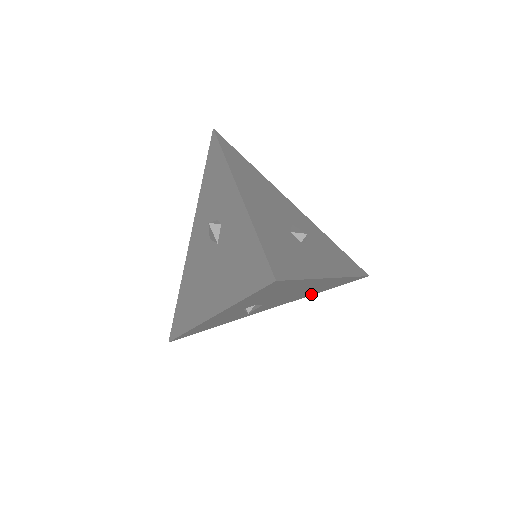
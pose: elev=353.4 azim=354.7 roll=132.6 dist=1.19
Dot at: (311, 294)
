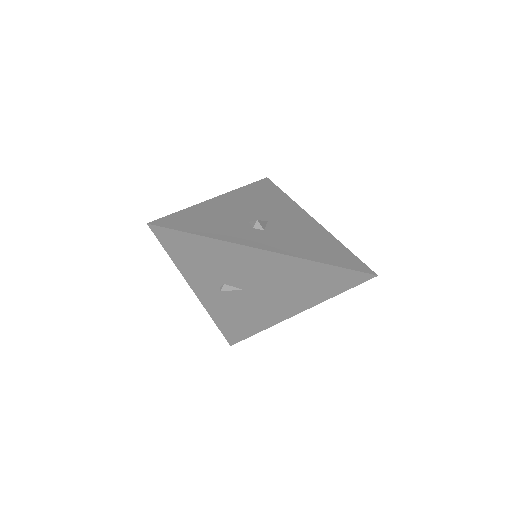
Dot at: (319, 297)
